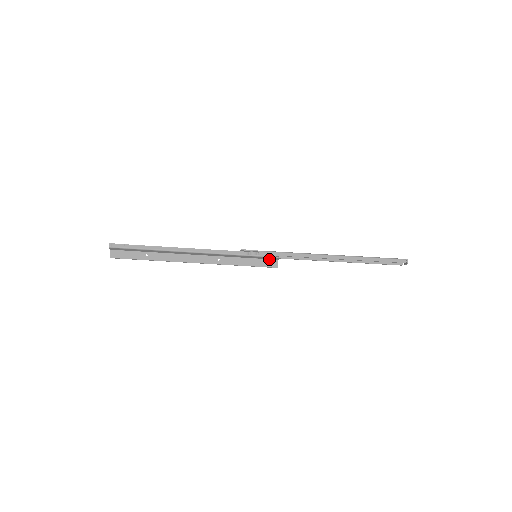
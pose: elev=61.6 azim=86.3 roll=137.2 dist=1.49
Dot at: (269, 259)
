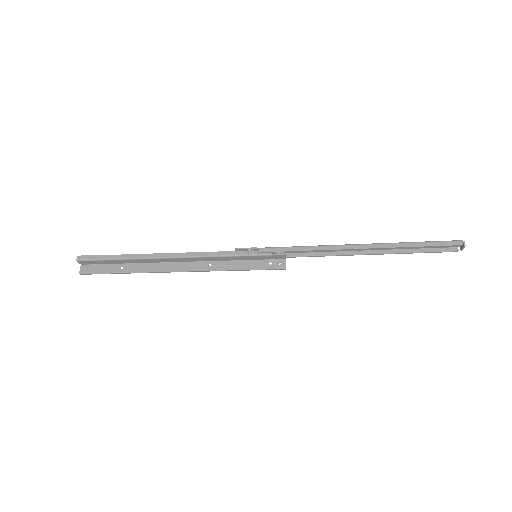
Dot at: (274, 259)
